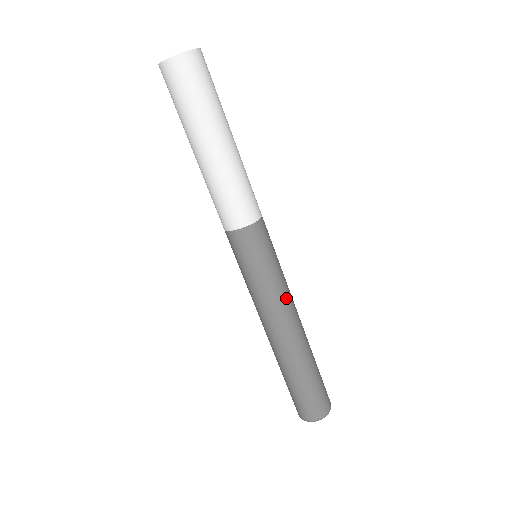
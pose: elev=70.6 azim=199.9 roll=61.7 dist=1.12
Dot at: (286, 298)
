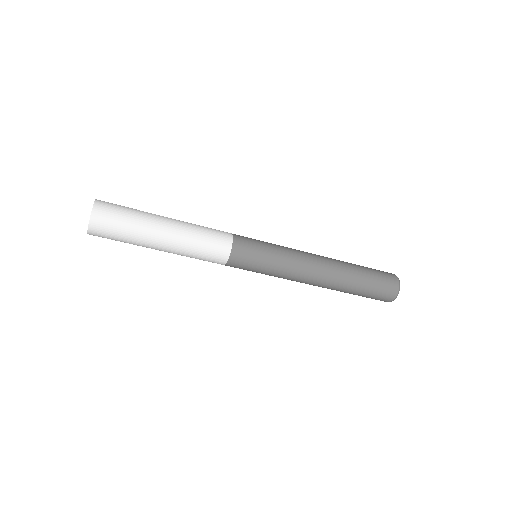
Dot at: (294, 275)
